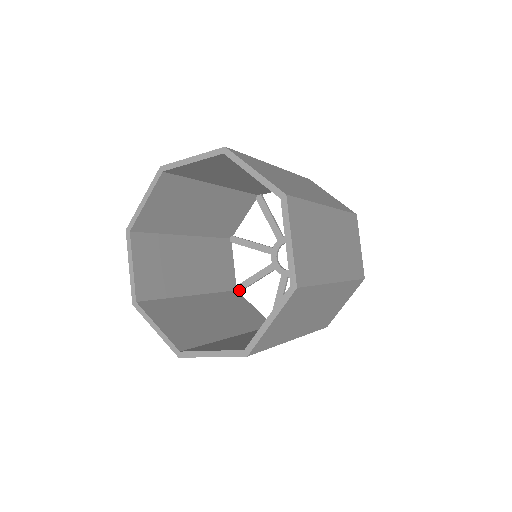
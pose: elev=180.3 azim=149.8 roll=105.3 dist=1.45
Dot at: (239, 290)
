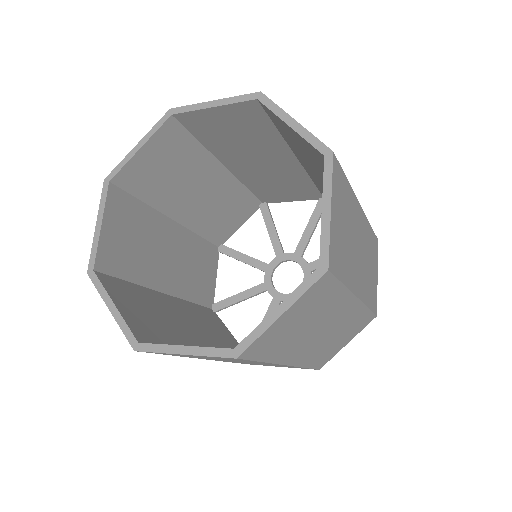
Dot at: occluded
